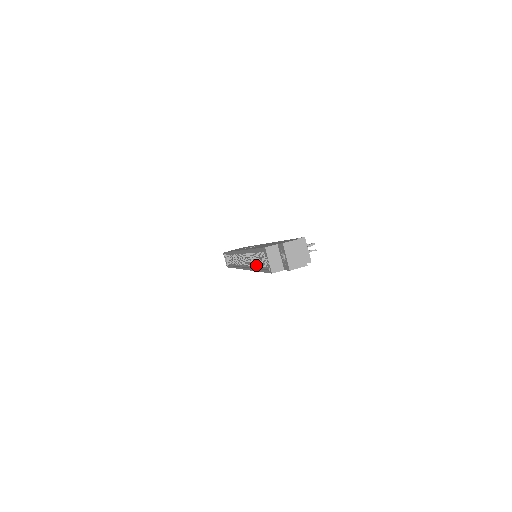
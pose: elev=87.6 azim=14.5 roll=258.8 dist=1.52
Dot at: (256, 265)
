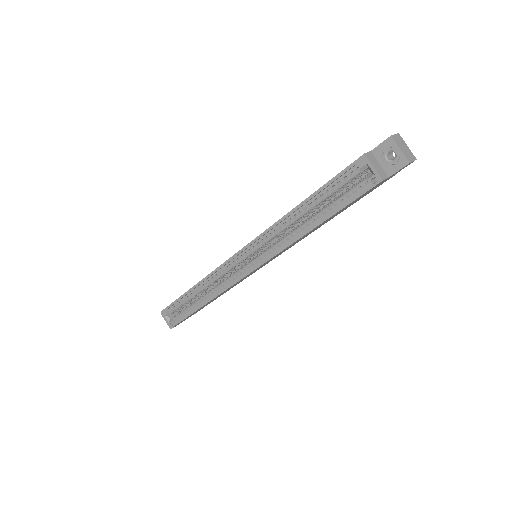
Dot at: (306, 226)
